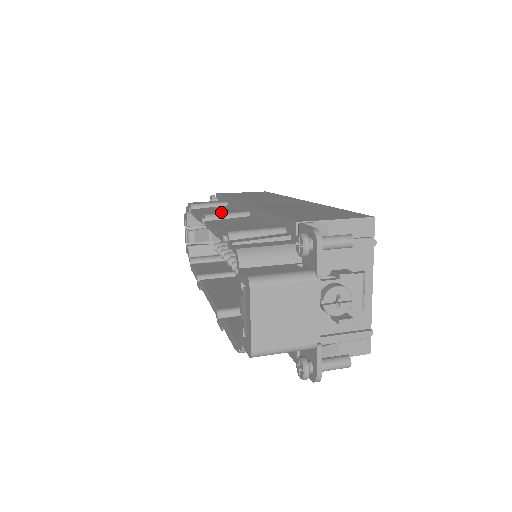
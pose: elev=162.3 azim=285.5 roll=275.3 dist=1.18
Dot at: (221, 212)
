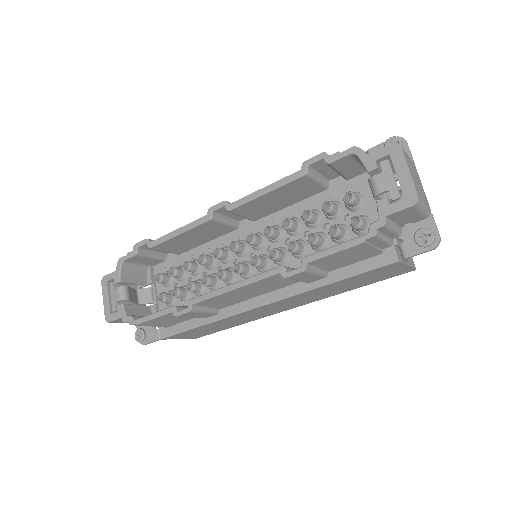
Dot at: occluded
